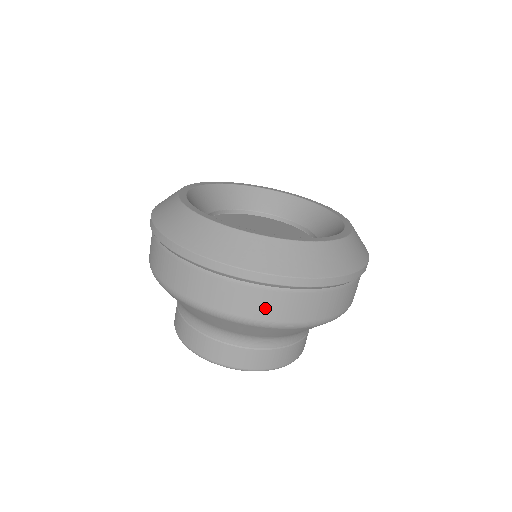
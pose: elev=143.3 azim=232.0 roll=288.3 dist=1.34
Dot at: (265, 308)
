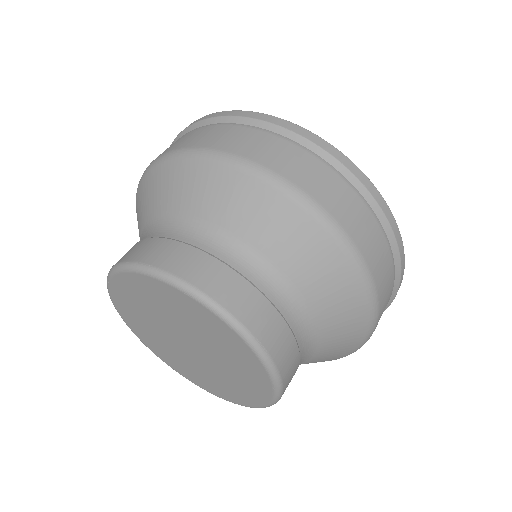
Dot at: (294, 166)
